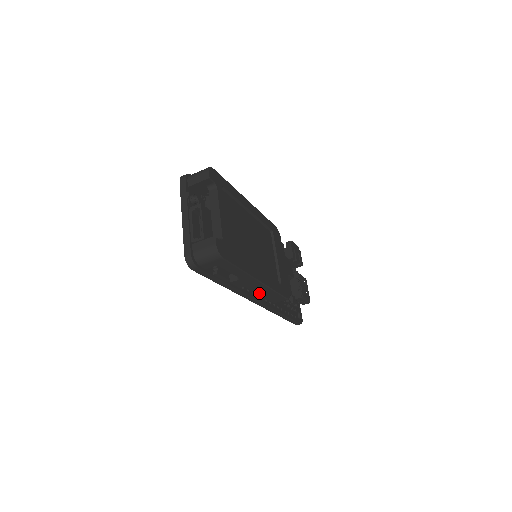
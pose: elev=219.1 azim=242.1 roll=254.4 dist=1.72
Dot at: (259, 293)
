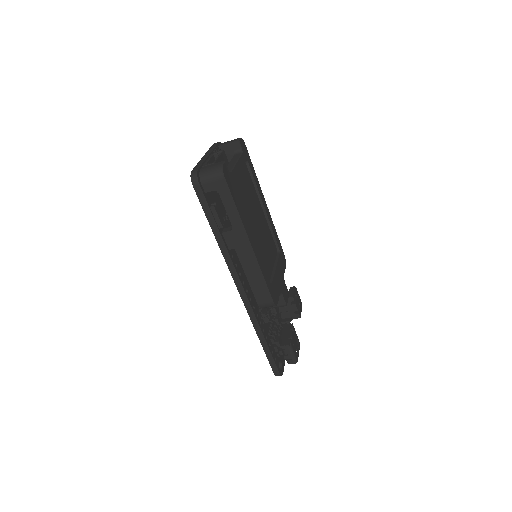
Dot at: (246, 272)
